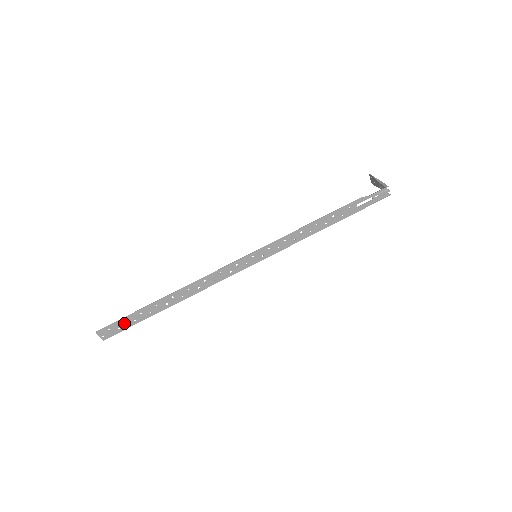
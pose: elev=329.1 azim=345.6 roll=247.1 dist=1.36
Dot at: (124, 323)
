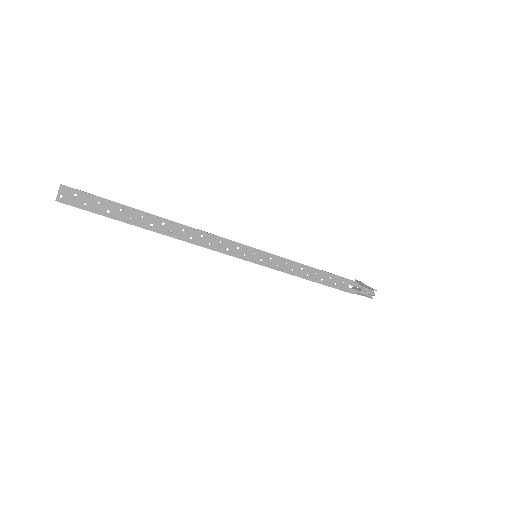
Dot at: (96, 204)
